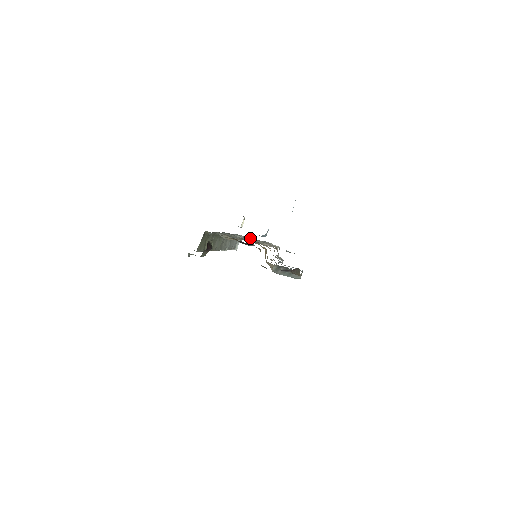
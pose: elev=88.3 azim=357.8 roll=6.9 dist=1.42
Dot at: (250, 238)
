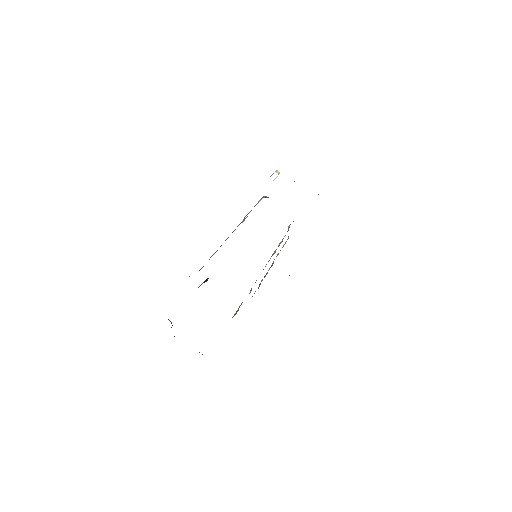
Dot at: occluded
